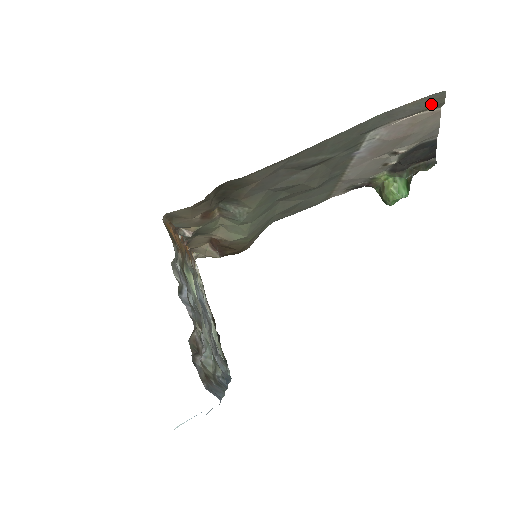
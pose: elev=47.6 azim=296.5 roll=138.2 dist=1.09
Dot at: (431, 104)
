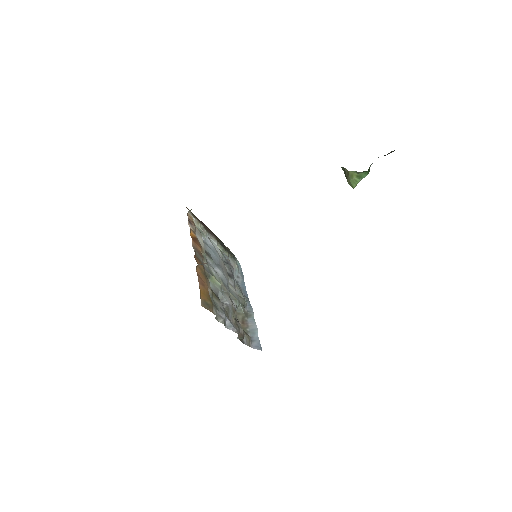
Dot at: occluded
